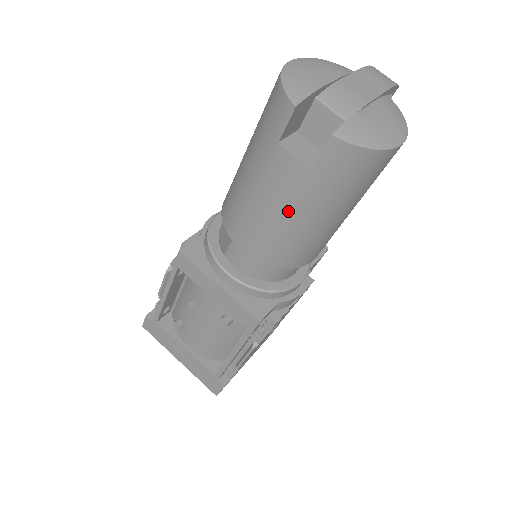
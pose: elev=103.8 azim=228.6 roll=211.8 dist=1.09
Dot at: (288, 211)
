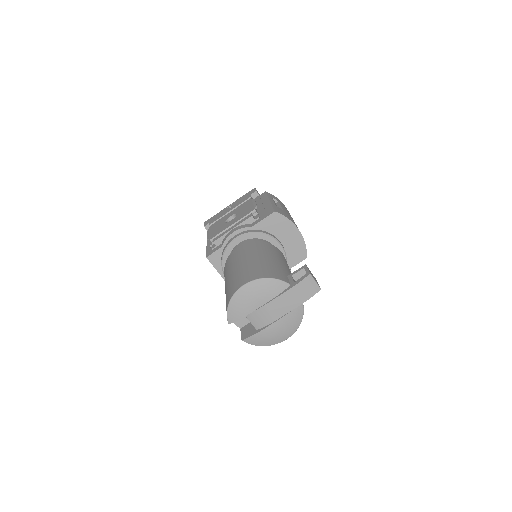
Dot at: occluded
